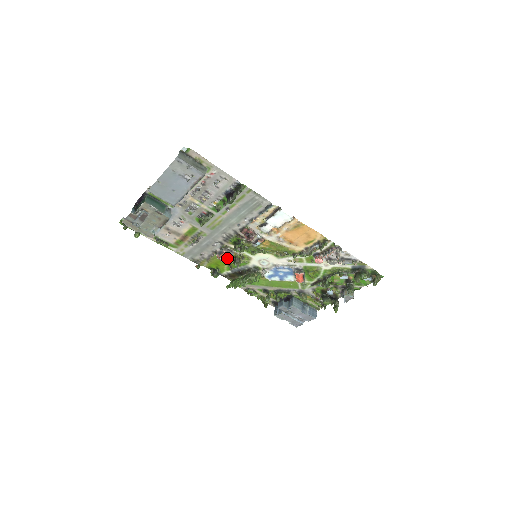
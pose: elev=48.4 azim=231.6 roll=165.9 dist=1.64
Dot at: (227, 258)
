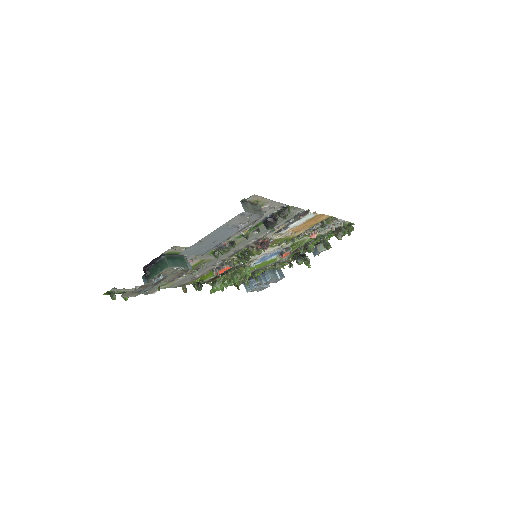
Dot at: (225, 270)
